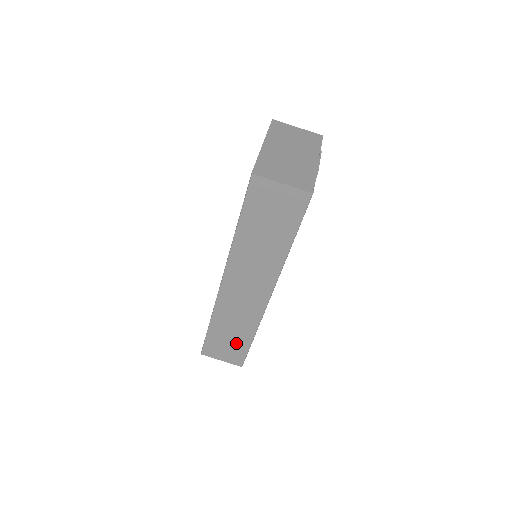
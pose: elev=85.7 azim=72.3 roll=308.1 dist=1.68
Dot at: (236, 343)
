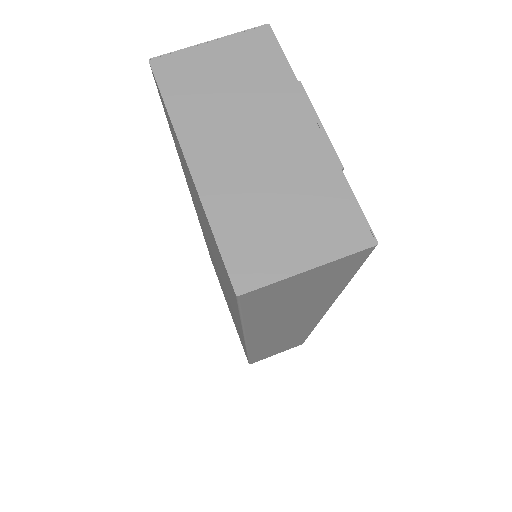
Dot at: (289, 344)
